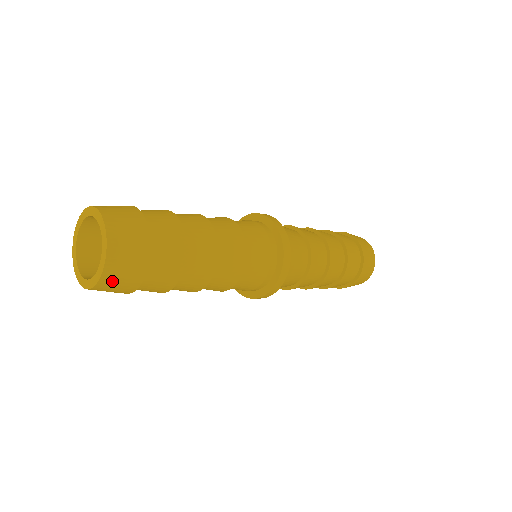
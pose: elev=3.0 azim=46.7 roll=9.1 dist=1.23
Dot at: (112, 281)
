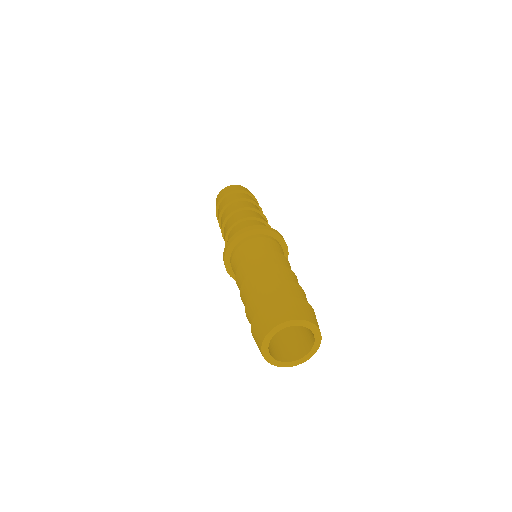
Dot at: occluded
